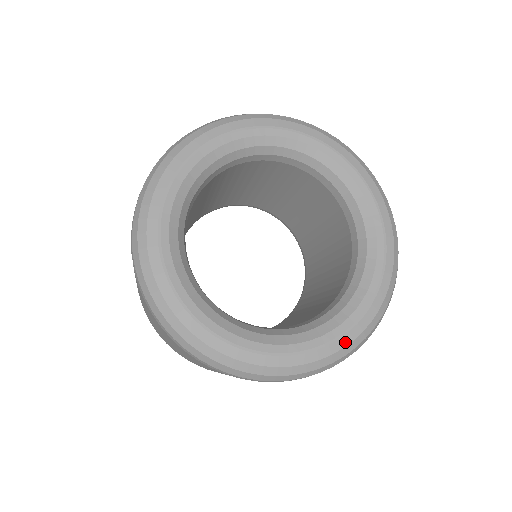
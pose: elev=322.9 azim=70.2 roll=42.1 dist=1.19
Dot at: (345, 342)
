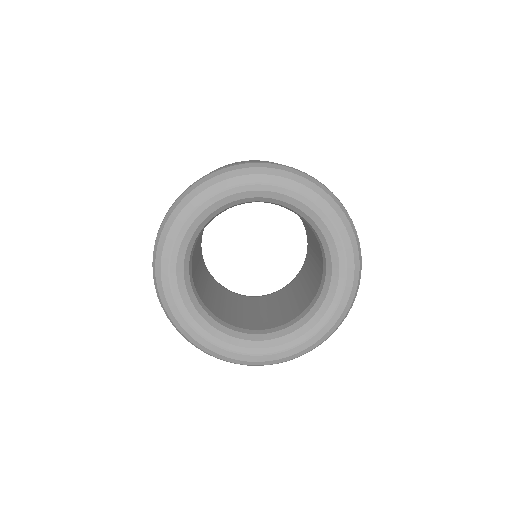
Dot at: (298, 350)
